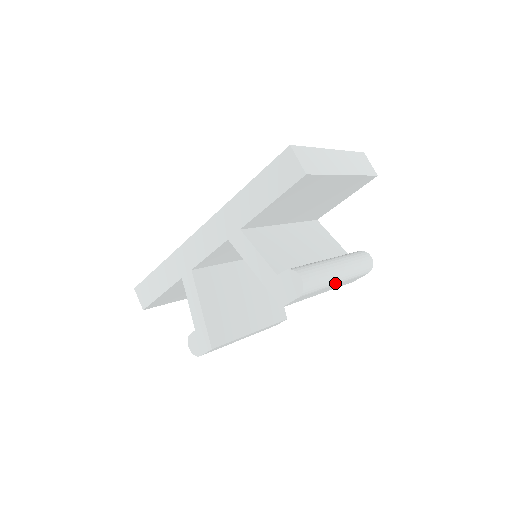
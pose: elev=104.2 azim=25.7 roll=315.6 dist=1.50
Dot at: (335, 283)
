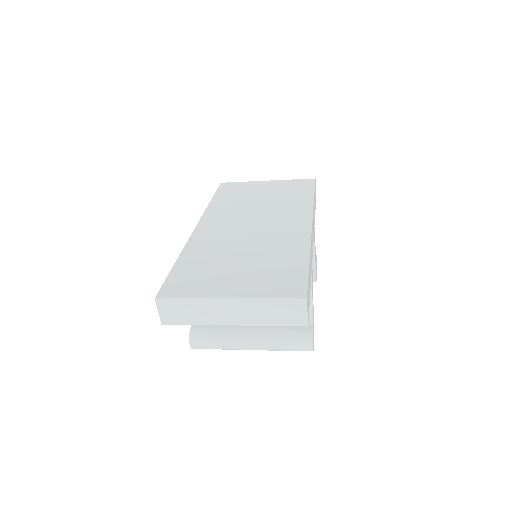
Dot at: occluded
